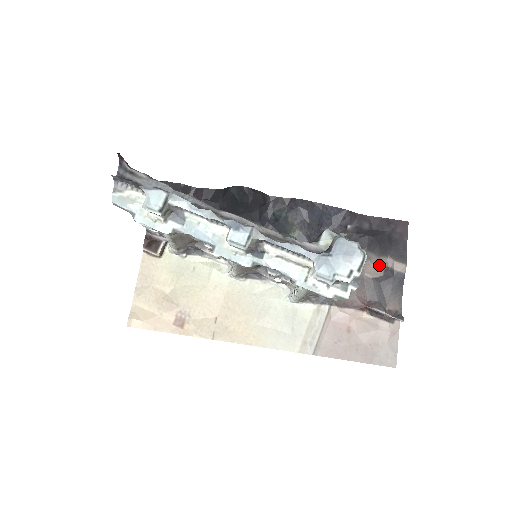
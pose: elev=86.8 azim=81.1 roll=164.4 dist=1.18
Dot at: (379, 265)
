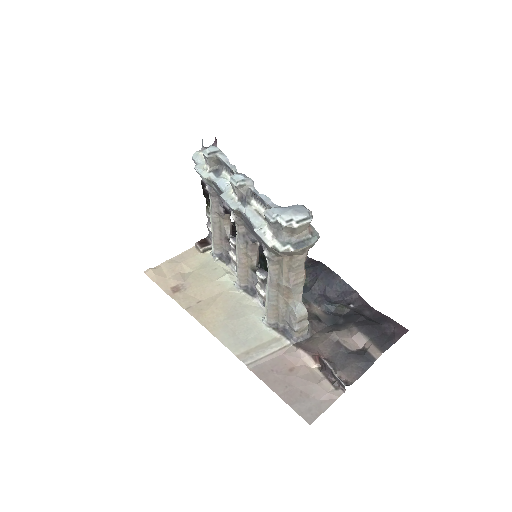
Dot at: (357, 342)
